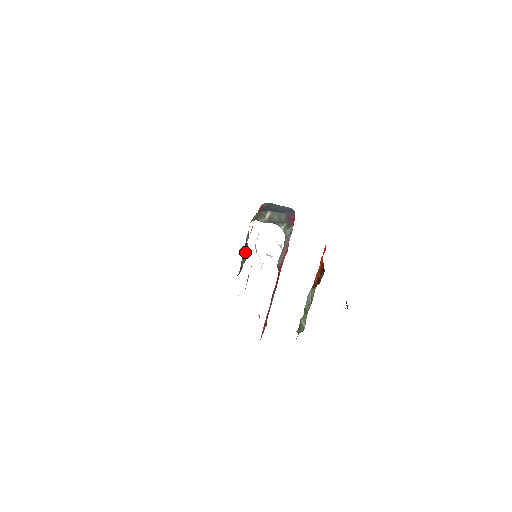
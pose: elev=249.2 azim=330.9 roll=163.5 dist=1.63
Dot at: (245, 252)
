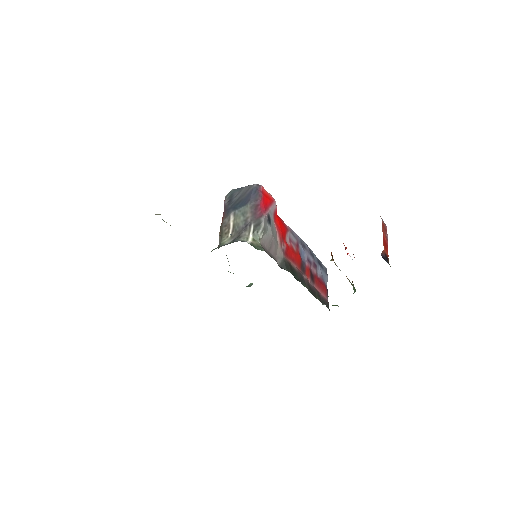
Dot at: occluded
